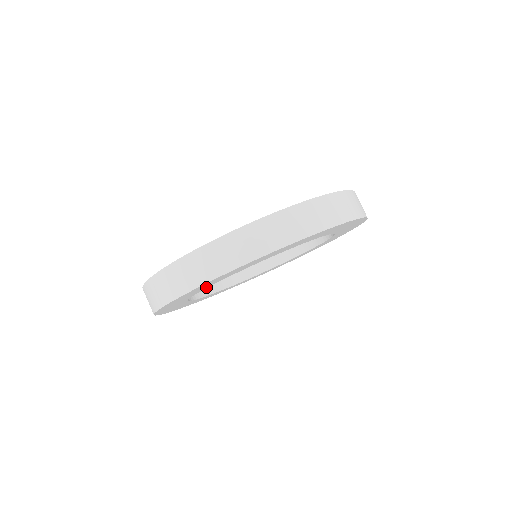
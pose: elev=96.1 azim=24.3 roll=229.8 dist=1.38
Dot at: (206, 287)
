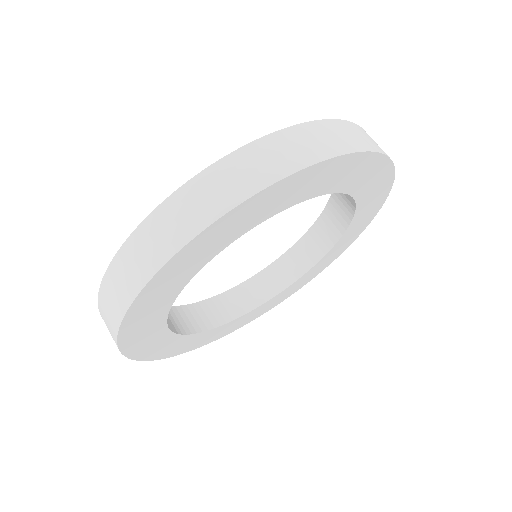
Dot at: (301, 197)
